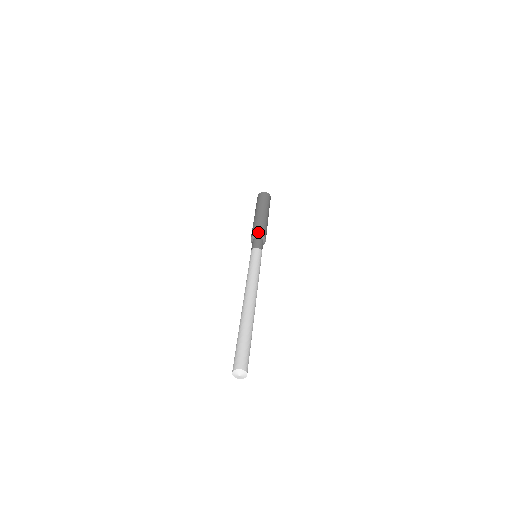
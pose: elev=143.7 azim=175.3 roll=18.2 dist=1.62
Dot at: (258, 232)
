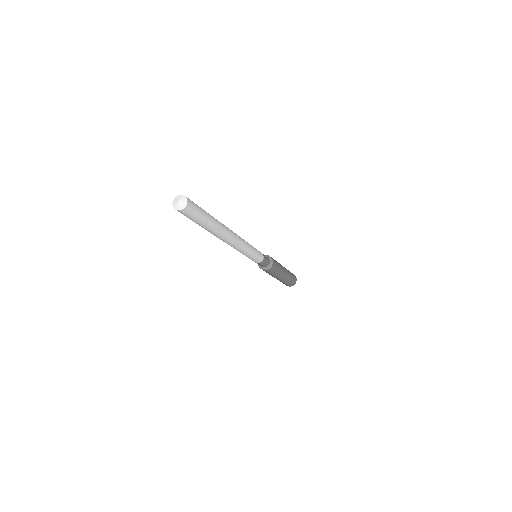
Dot at: occluded
